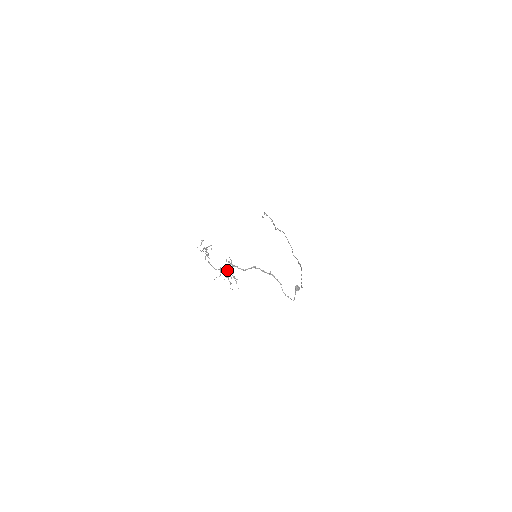
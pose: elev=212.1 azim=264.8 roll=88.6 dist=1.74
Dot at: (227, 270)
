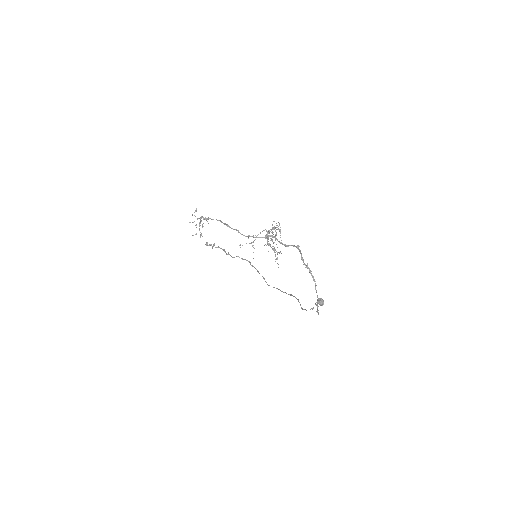
Dot at: occluded
